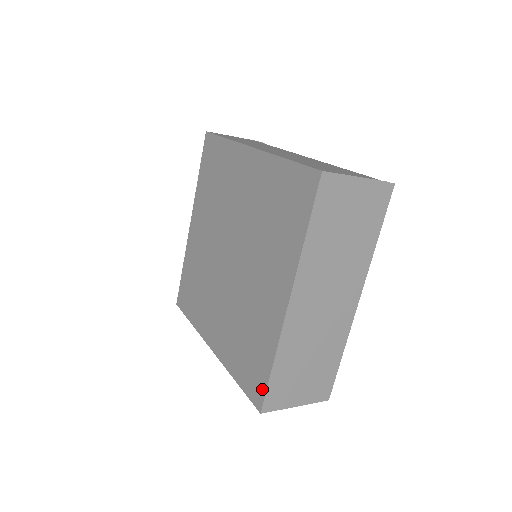
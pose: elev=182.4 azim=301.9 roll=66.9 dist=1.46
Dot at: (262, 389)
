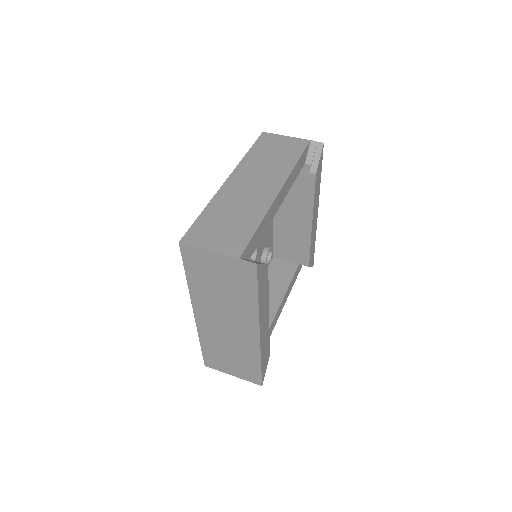
Dot at: occluded
